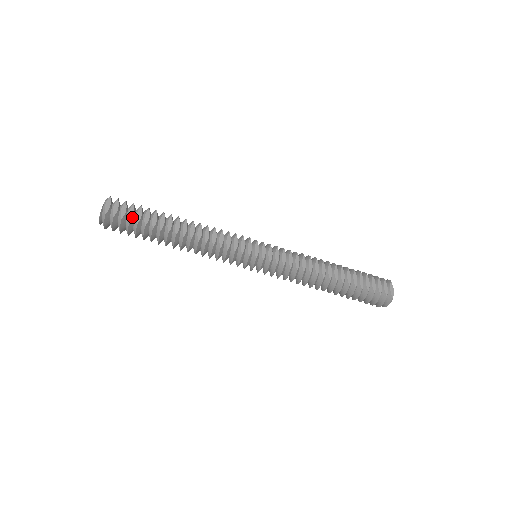
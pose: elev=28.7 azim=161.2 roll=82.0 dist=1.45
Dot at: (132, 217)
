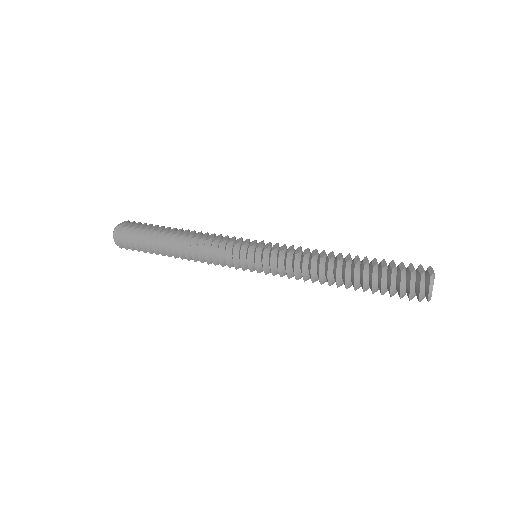
Dot at: (139, 228)
